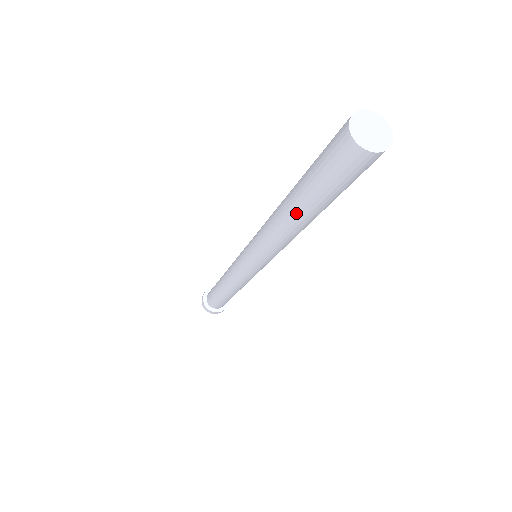
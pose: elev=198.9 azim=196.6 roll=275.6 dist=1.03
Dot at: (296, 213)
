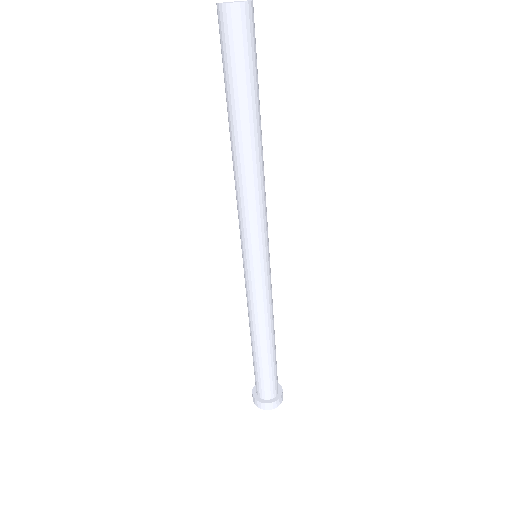
Dot at: (229, 127)
